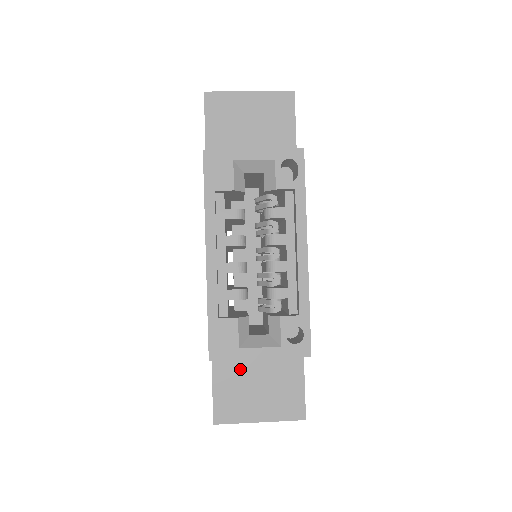
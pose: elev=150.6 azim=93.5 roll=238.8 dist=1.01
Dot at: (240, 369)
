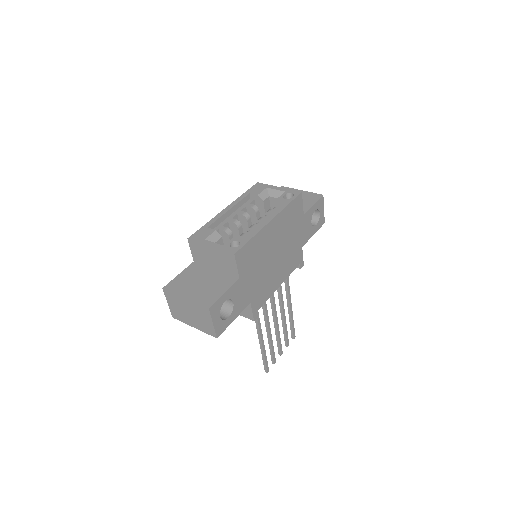
Dot at: (199, 273)
